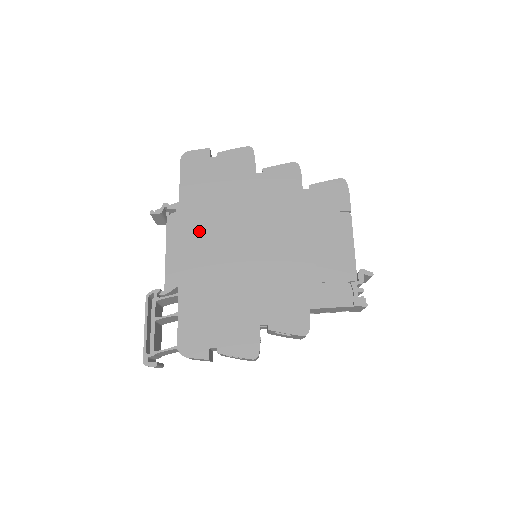
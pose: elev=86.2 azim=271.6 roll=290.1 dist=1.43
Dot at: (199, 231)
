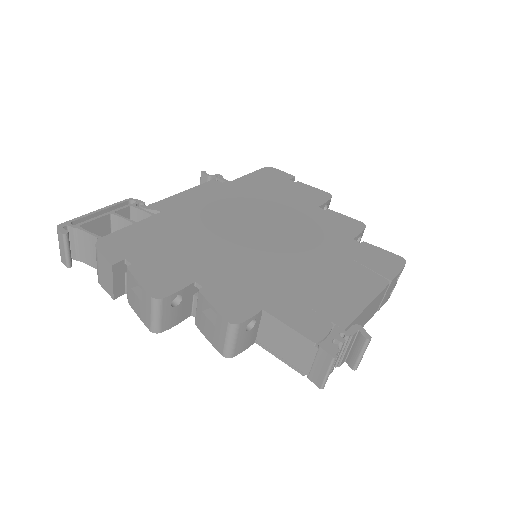
Dot at: (226, 200)
